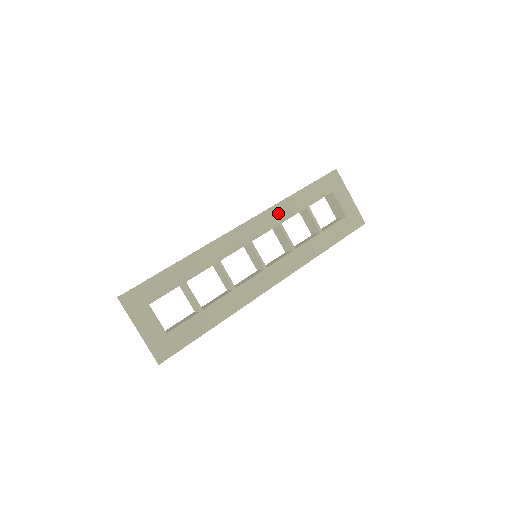
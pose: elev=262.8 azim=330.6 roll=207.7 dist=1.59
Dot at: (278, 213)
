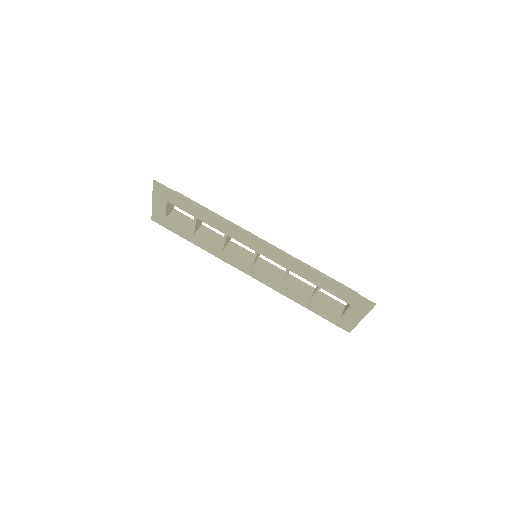
Dot at: (295, 266)
